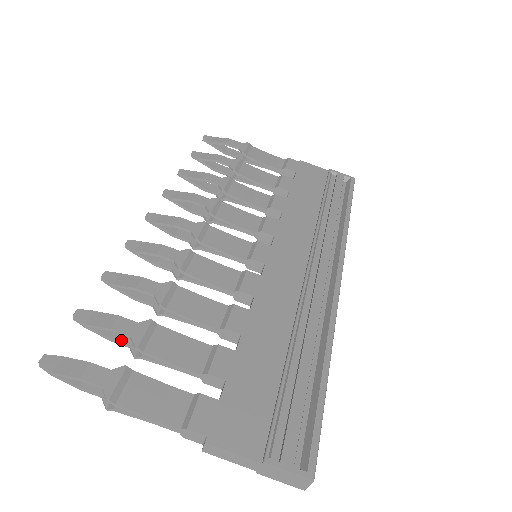
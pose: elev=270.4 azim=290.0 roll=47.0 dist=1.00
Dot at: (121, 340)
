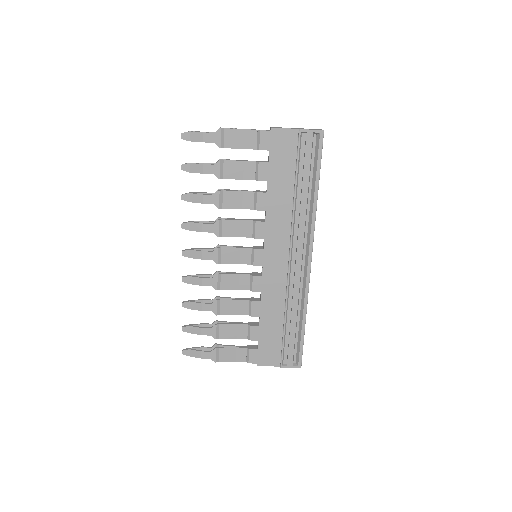
Dot at: occluded
